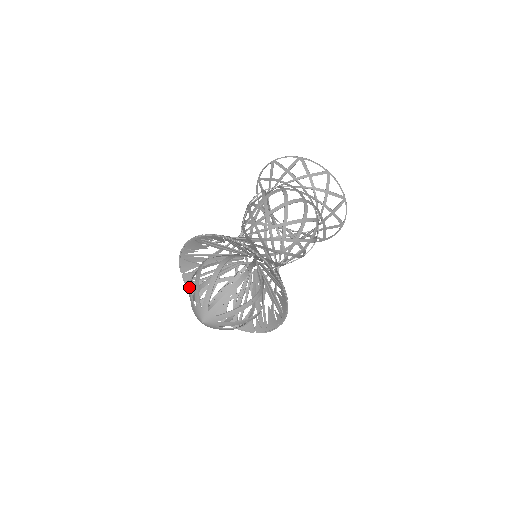
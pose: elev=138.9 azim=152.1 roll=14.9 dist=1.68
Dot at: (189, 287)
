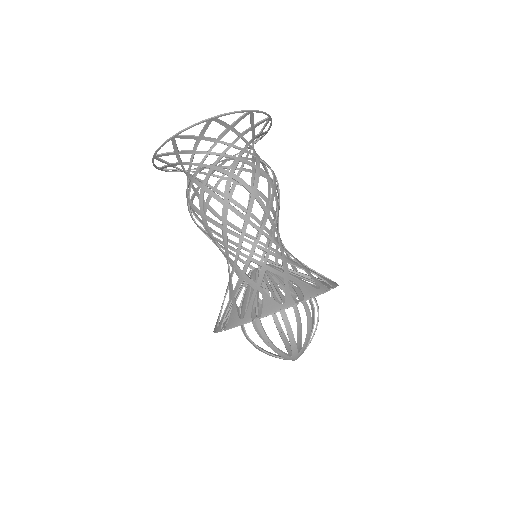
Dot at: occluded
